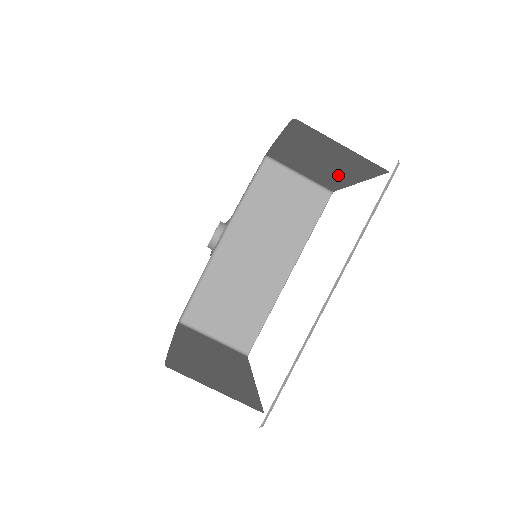
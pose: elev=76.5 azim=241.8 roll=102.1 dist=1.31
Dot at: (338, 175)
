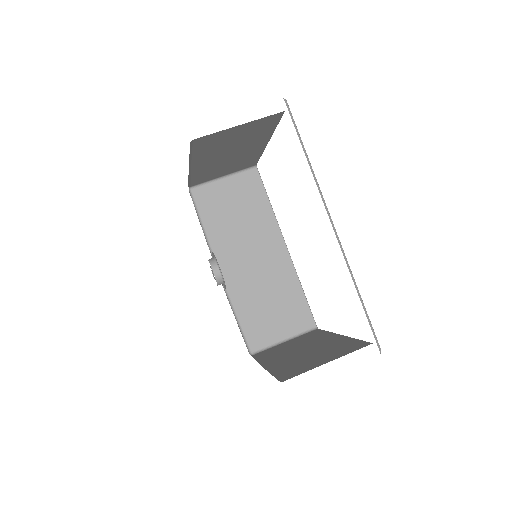
Dot at: (251, 150)
